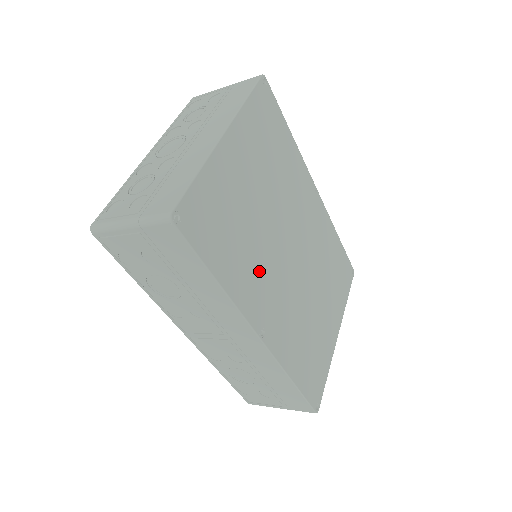
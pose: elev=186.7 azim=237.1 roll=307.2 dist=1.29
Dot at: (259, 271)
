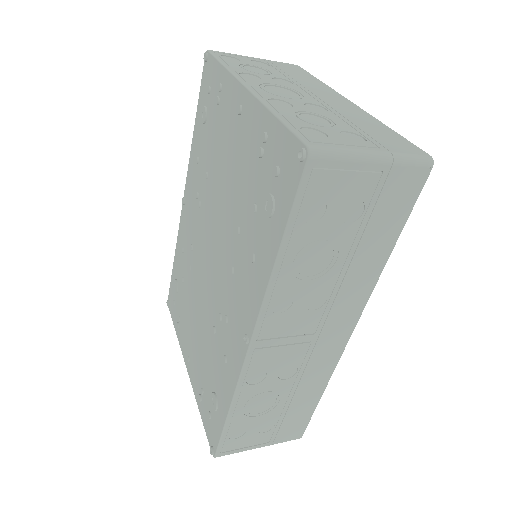
Dot at: occluded
